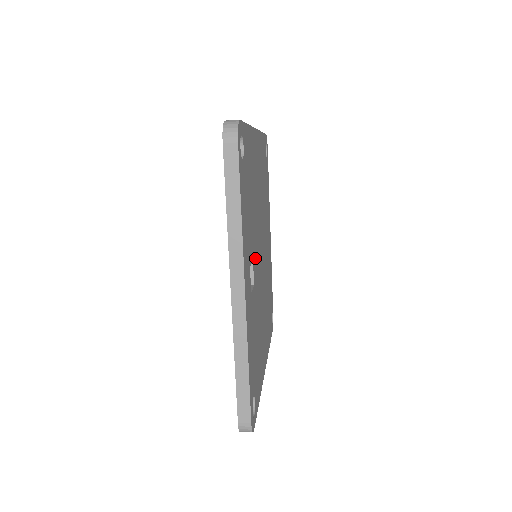
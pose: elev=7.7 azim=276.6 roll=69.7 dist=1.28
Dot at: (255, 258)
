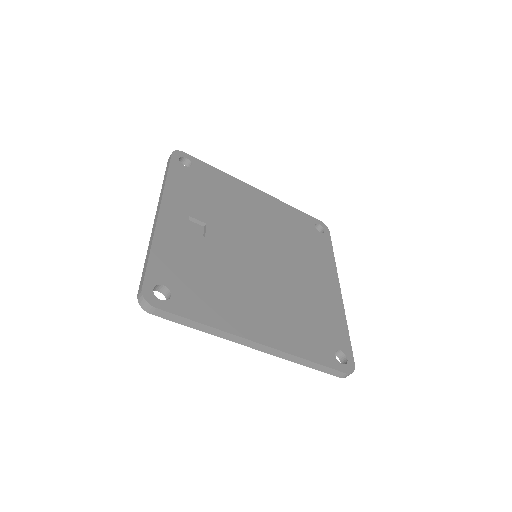
Dot at: (221, 231)
